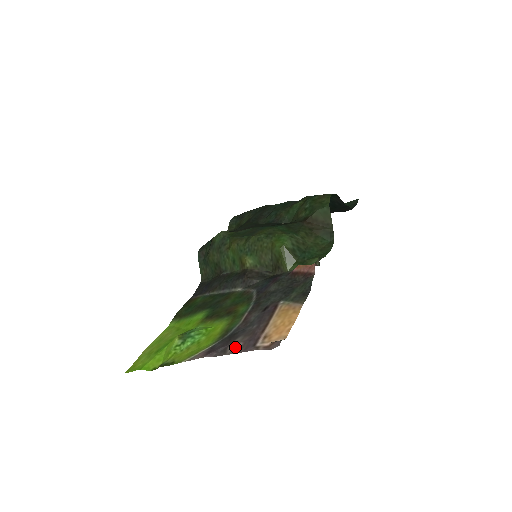
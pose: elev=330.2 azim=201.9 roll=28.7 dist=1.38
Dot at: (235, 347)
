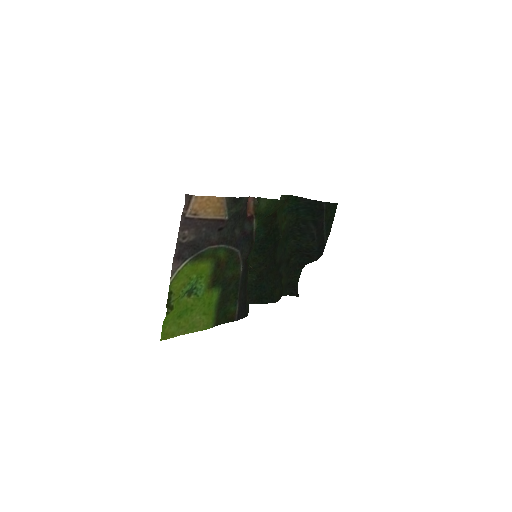
Dot at: (184, 235)
